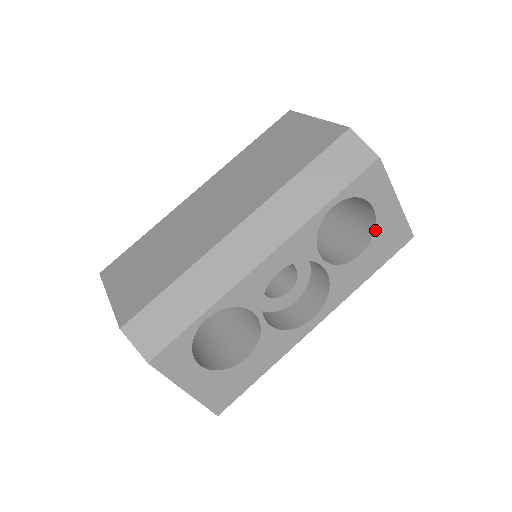
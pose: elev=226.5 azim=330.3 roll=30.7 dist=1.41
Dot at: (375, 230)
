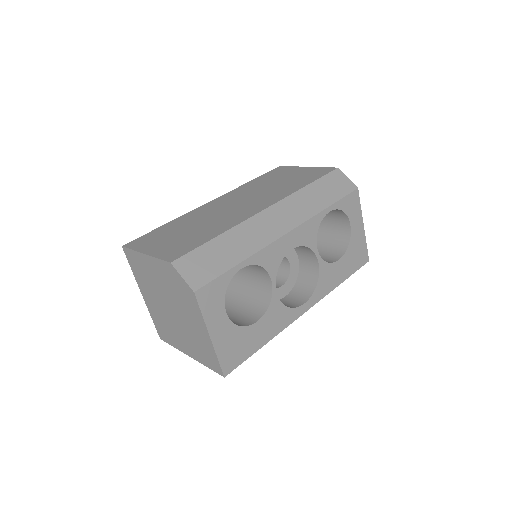
Dot at: (349, 243)
